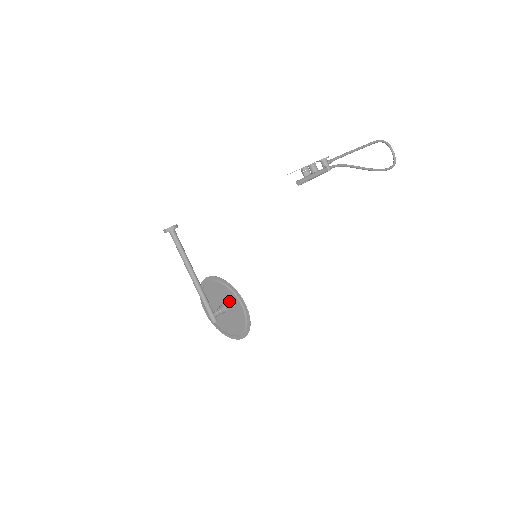
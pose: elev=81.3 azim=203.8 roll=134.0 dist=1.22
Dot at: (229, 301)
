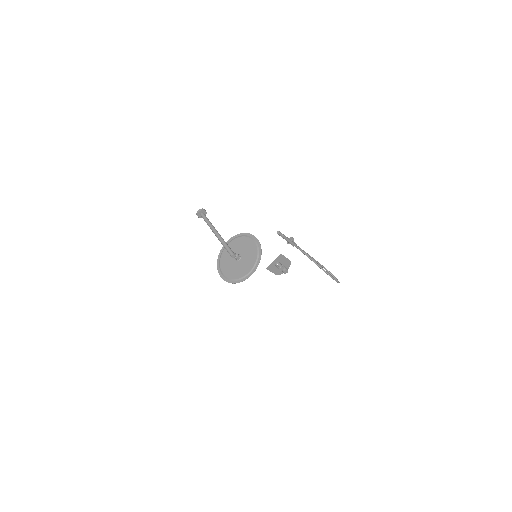
Dot at: (243, 246)
